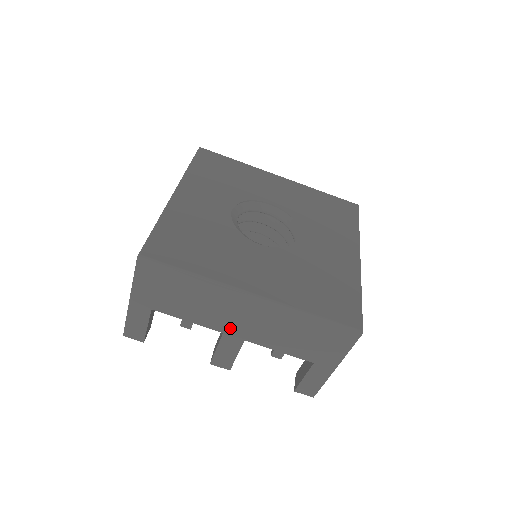
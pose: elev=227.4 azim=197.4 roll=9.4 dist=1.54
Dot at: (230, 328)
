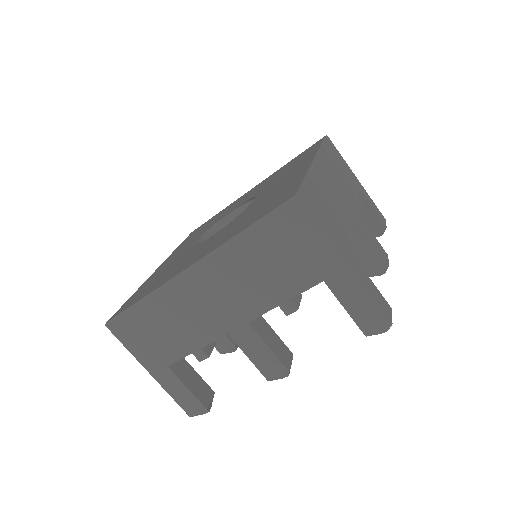
Dot at: (224, 322)
